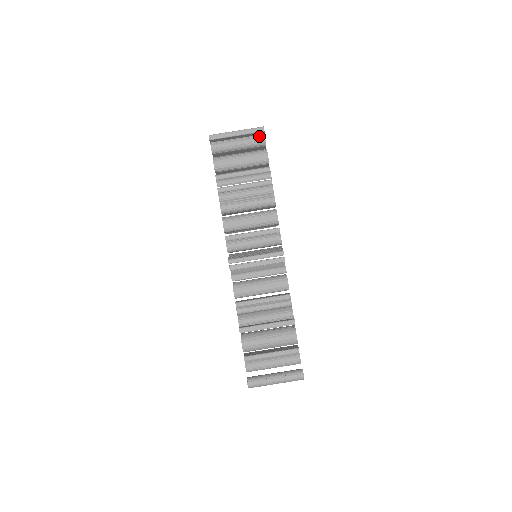
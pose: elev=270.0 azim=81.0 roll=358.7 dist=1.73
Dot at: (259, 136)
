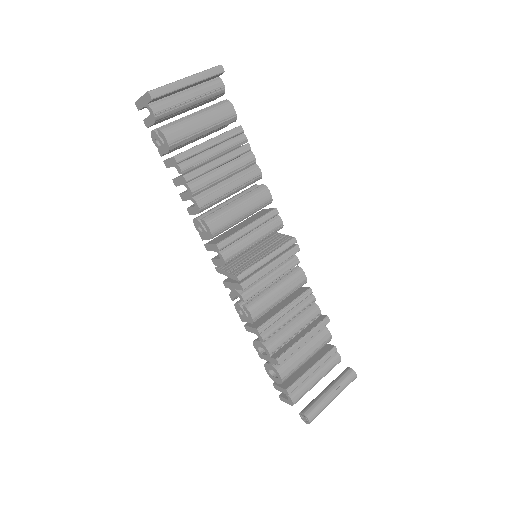
Dot at: (214, 81)
